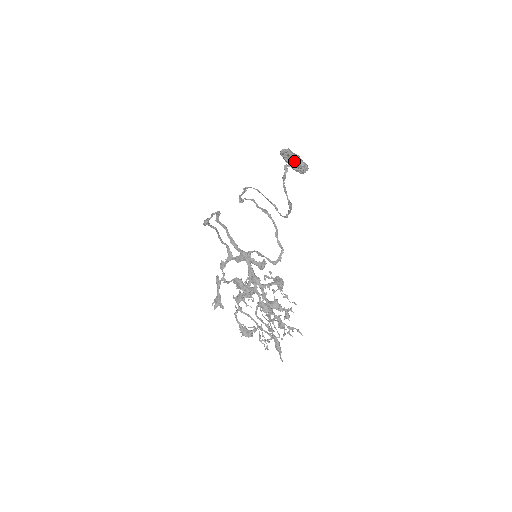
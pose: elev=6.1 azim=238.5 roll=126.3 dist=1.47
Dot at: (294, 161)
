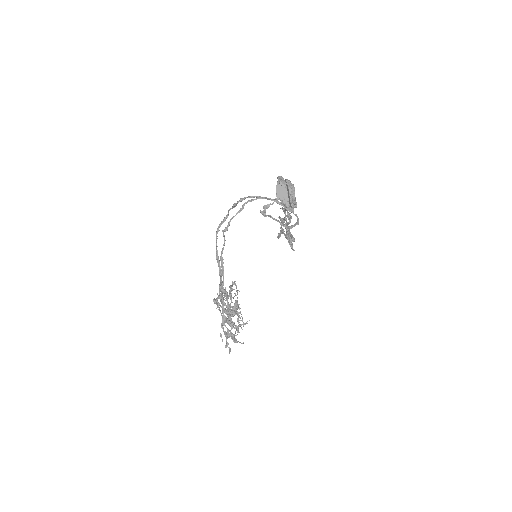
Dot at: (281, 198)
